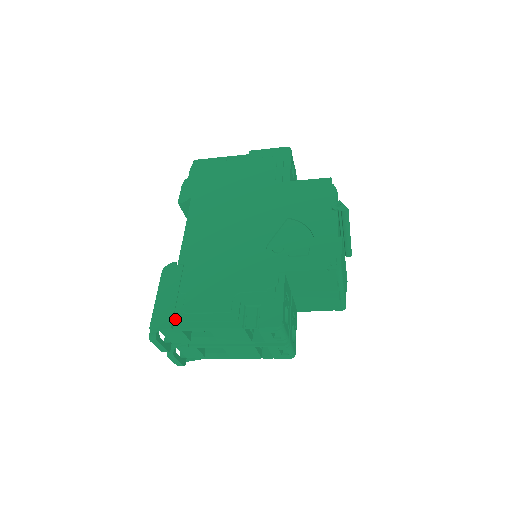
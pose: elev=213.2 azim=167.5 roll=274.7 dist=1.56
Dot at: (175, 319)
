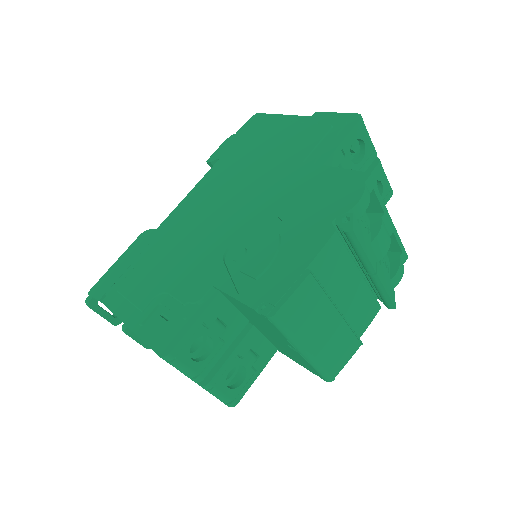
Dot at: (108, 292)
